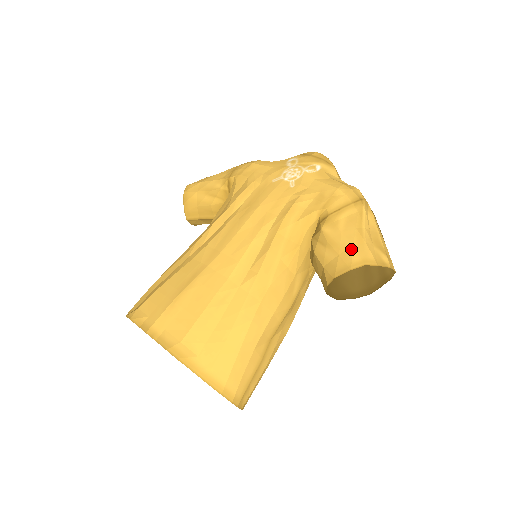
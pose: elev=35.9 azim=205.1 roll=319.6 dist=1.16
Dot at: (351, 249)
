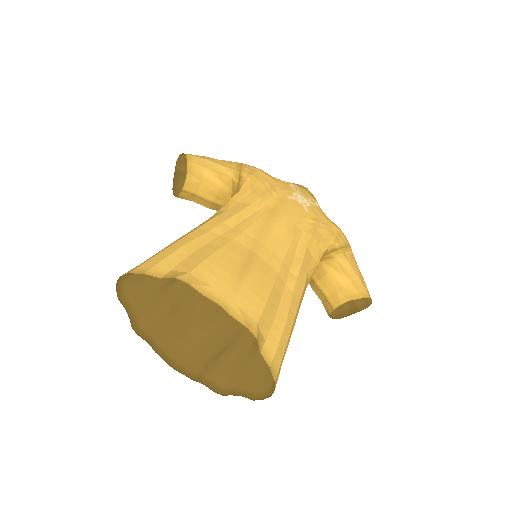
Dot at: (360, 282)
